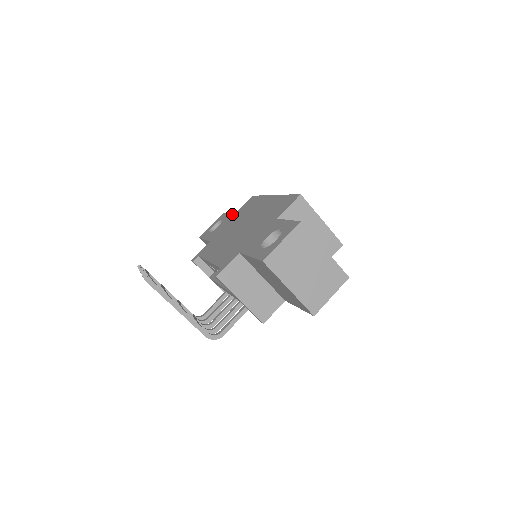
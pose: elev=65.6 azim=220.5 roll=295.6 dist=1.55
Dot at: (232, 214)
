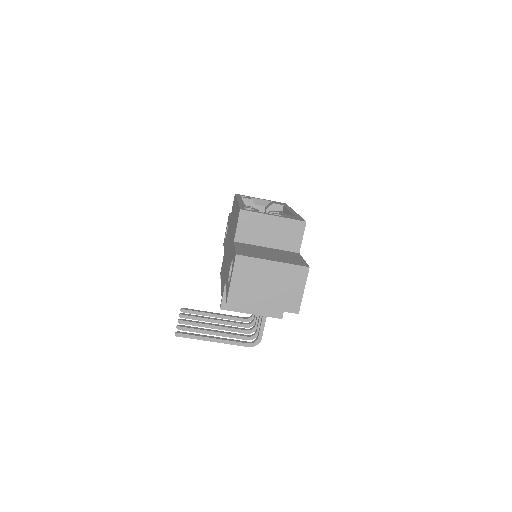
Dot at: occluded
